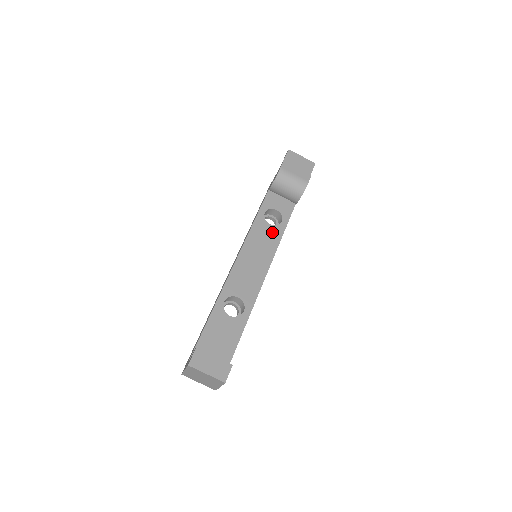
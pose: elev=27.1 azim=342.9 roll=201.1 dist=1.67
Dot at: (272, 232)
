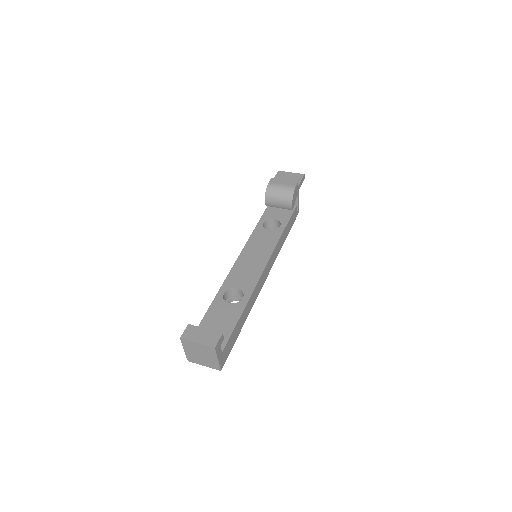
Dot at: (271, 235)
